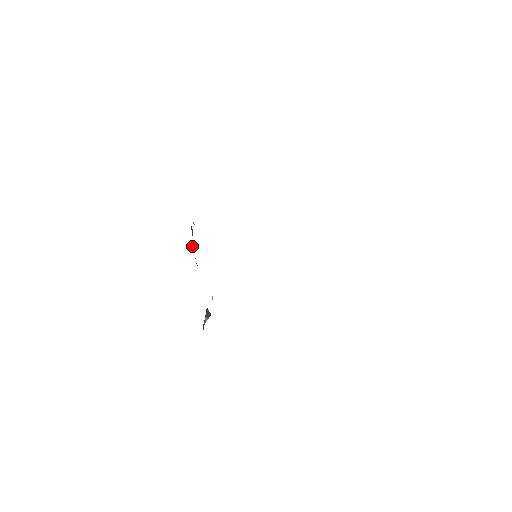
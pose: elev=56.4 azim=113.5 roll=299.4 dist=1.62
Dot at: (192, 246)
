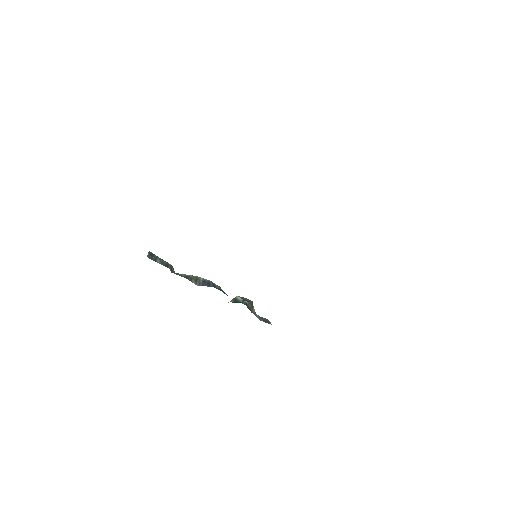
Dot at: (172, 270)
